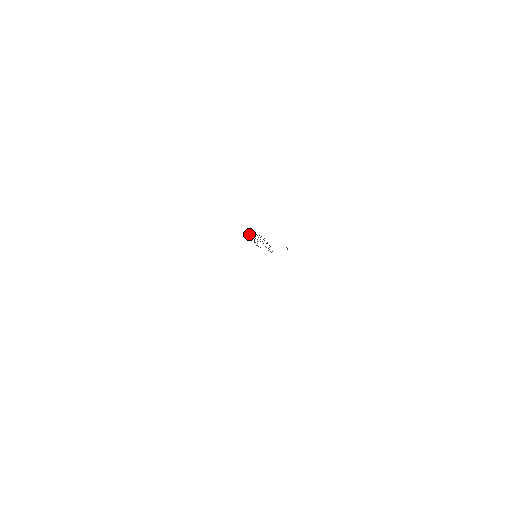
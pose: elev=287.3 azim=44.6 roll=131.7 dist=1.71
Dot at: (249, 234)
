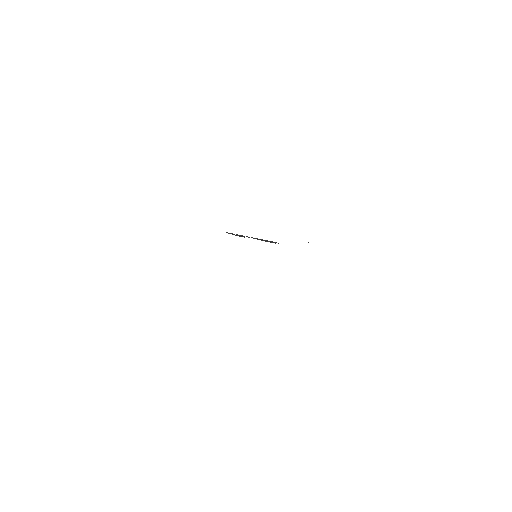
Dot at: occluded
